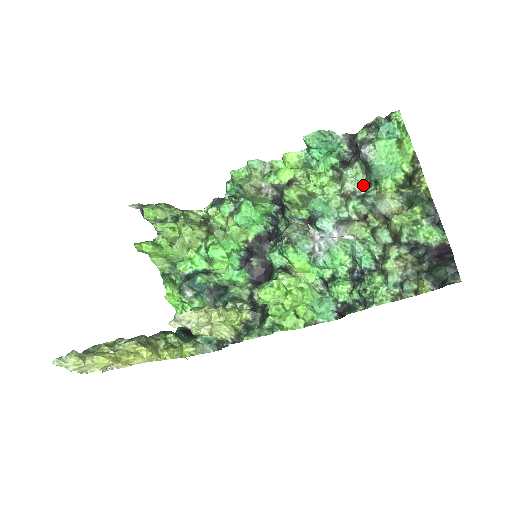
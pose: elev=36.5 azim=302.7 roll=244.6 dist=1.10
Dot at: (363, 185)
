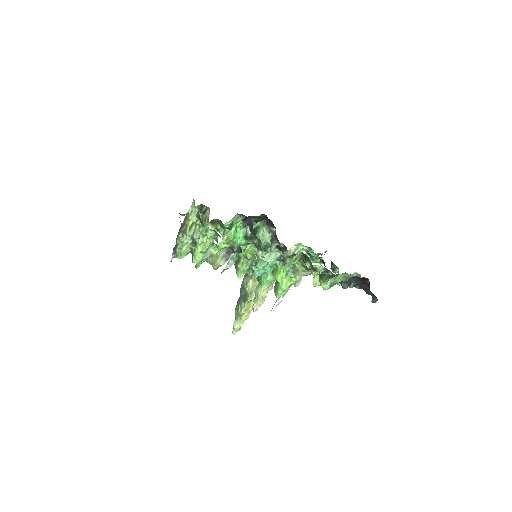
Dot at: (278, 253)
